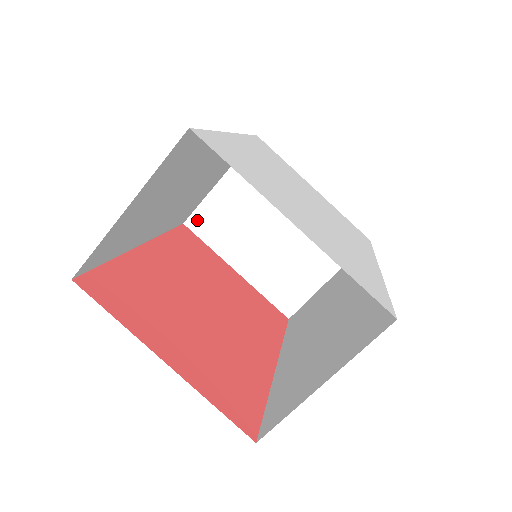
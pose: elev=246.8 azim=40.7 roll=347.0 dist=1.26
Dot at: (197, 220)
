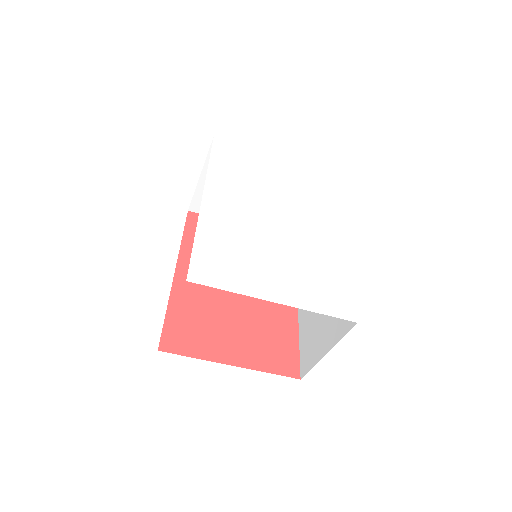
Dot at: (197, 205)
